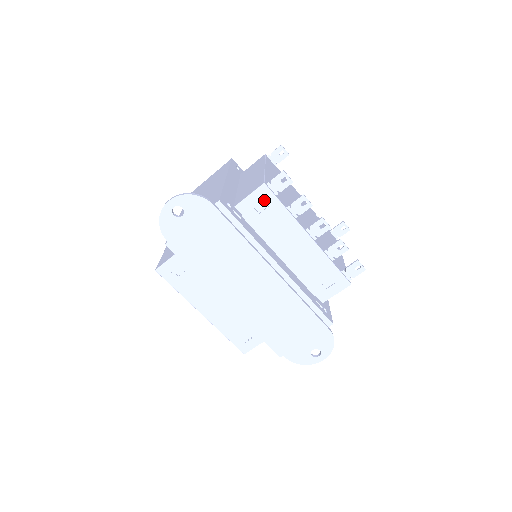
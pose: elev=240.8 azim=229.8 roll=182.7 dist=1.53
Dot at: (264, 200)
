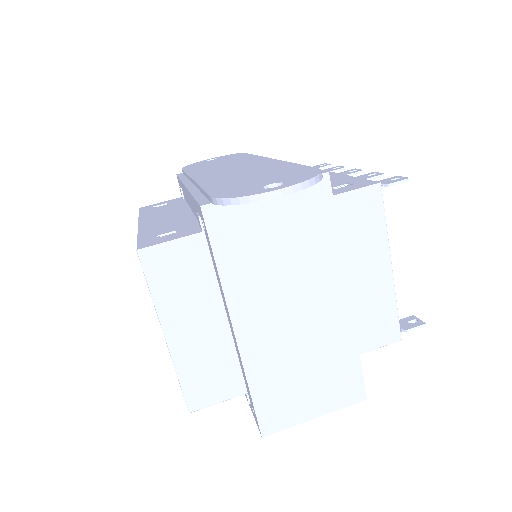
Dot at: occluded
